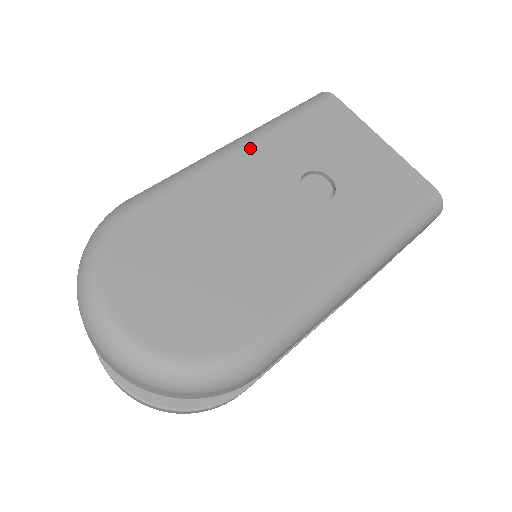
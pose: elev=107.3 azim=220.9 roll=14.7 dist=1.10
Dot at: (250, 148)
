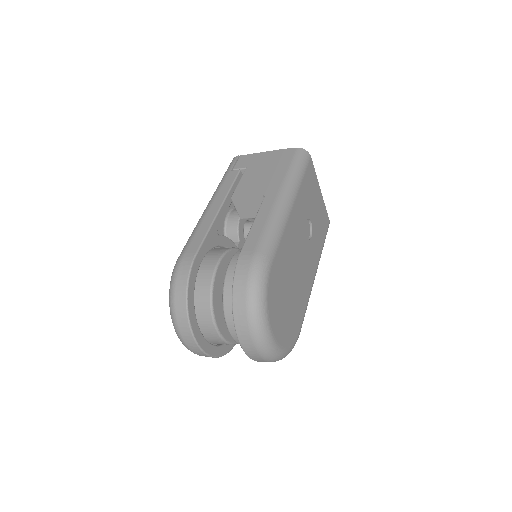
Dot at: (294, 207)
